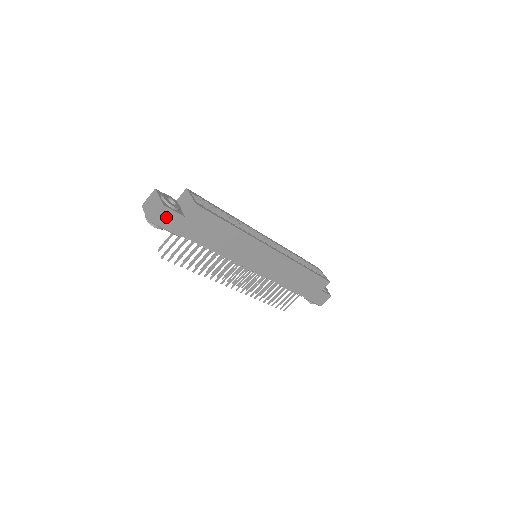
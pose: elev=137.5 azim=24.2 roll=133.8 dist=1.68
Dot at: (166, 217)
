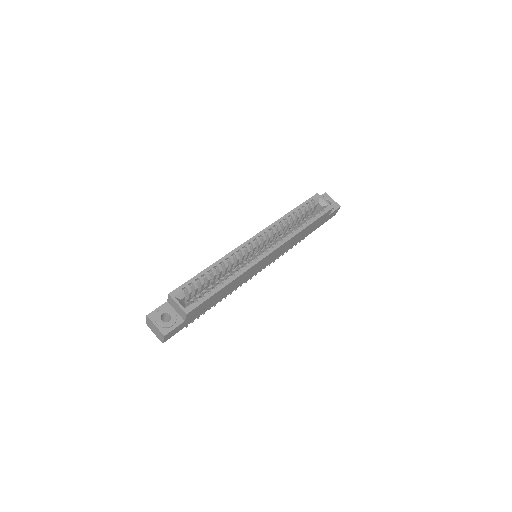
Dot at: (172, 333)
